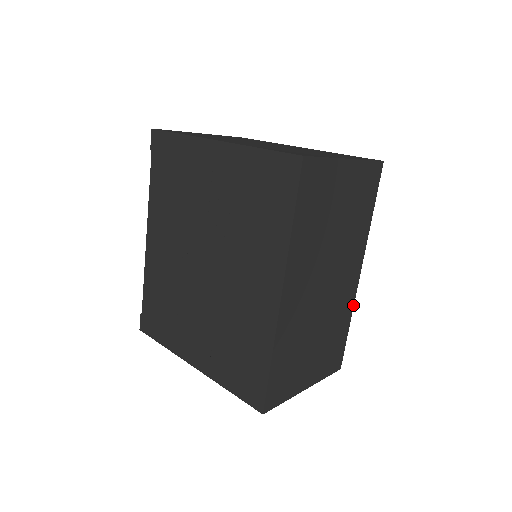
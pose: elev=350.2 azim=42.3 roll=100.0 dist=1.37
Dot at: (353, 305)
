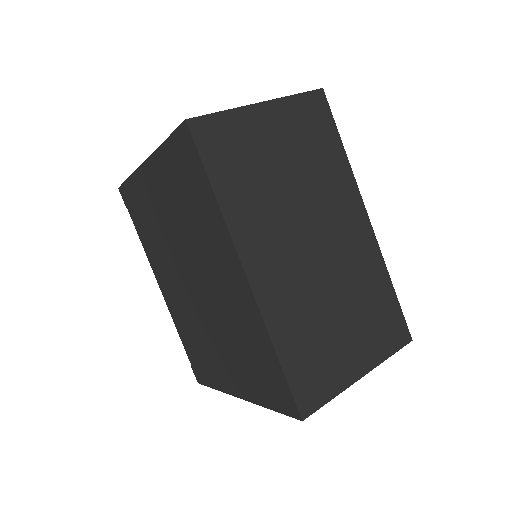
Dot at: (382, 259)
